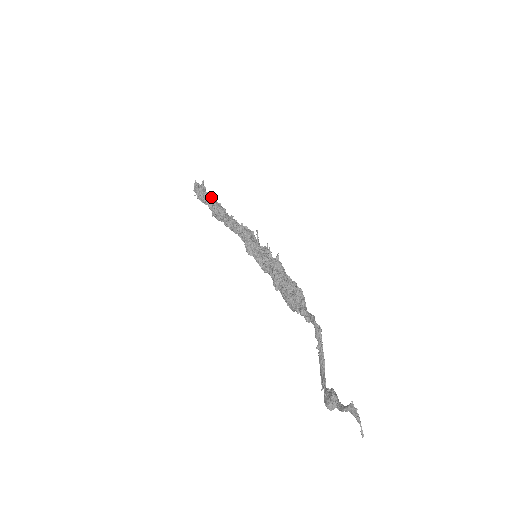
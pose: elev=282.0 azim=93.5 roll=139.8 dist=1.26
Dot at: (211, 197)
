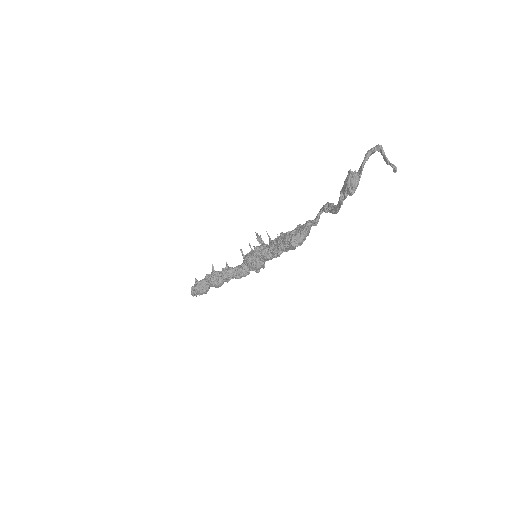
Dot at: occluded
